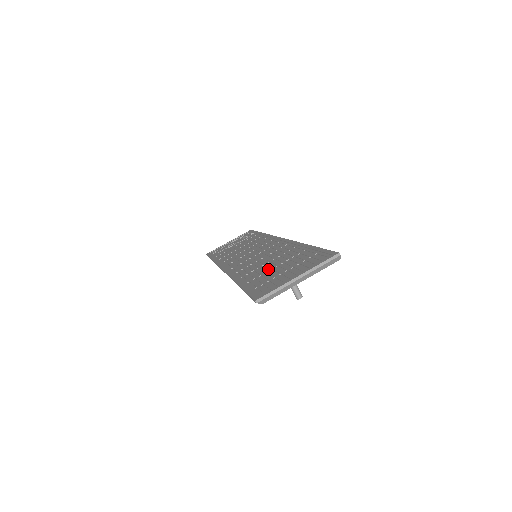
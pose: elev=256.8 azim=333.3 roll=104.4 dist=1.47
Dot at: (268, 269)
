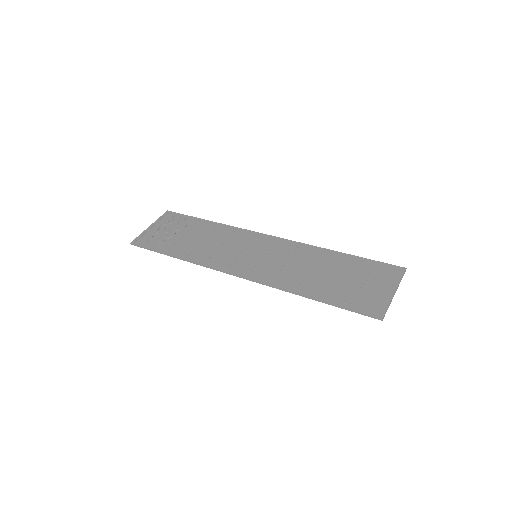
Dot at: (329, 280)
